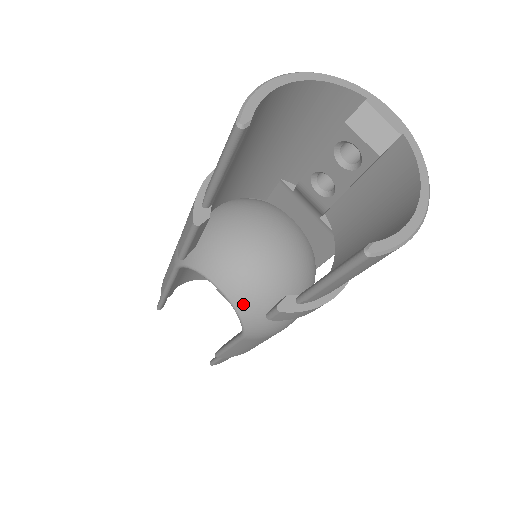
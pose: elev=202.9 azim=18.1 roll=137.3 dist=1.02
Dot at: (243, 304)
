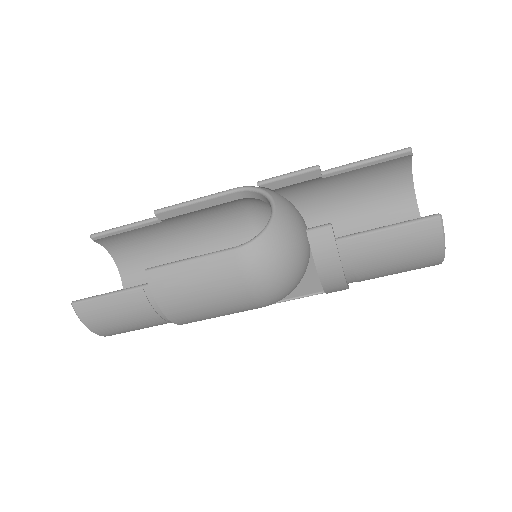
Dot at: (278, 226)
